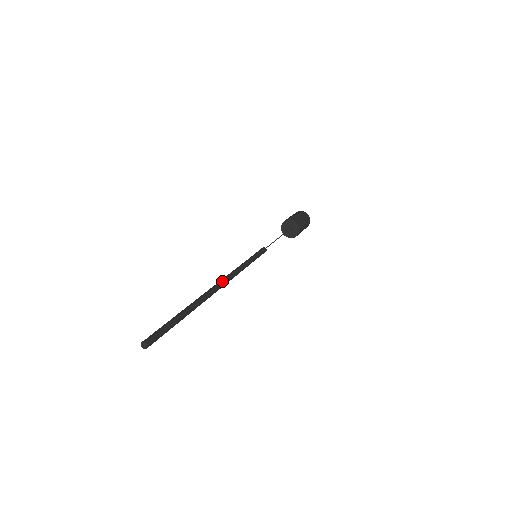
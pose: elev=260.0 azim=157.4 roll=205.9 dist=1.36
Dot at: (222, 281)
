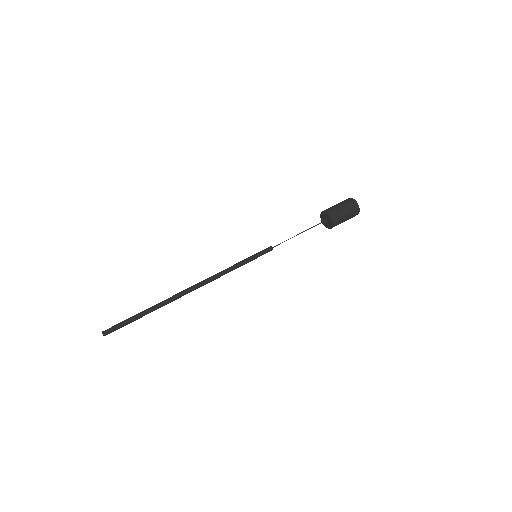
Dot at: (198, 284)
